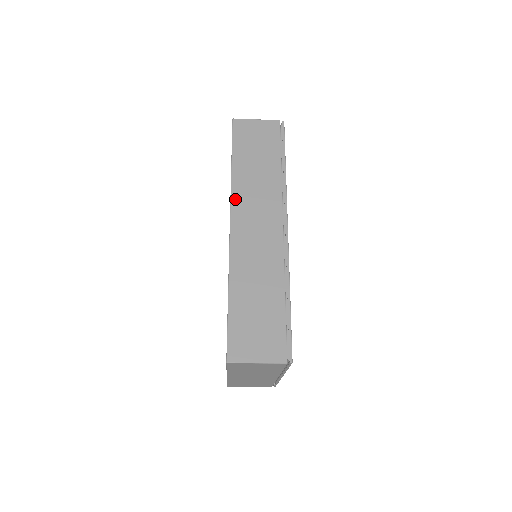
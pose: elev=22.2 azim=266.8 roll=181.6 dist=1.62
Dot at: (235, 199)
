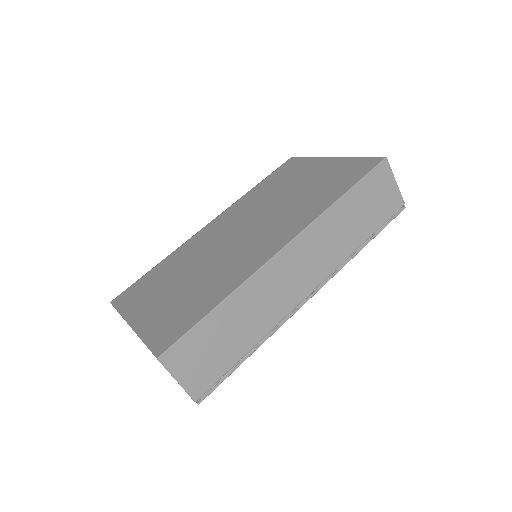
Dot at: (312, 229)
